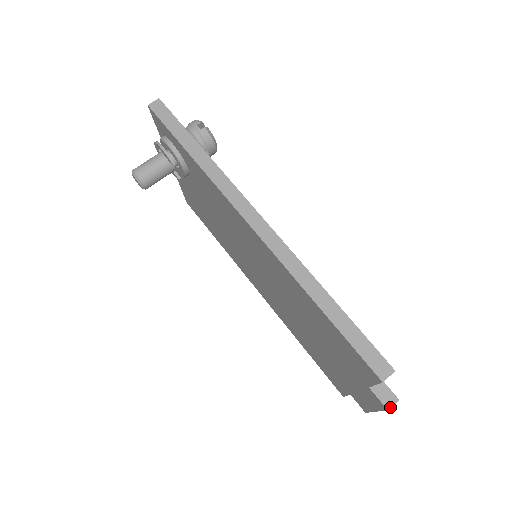
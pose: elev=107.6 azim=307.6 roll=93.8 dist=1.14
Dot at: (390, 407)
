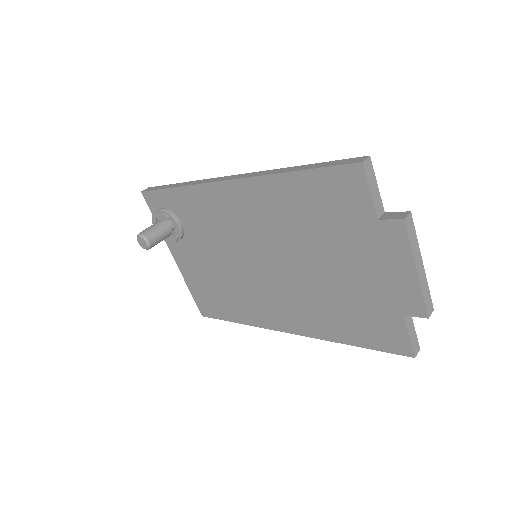
Dot at: (405, 217)
